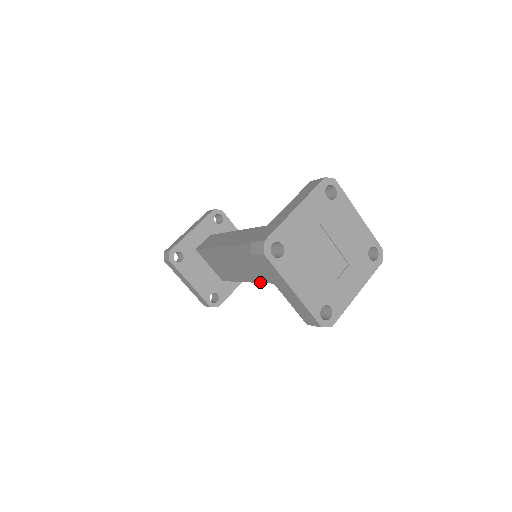
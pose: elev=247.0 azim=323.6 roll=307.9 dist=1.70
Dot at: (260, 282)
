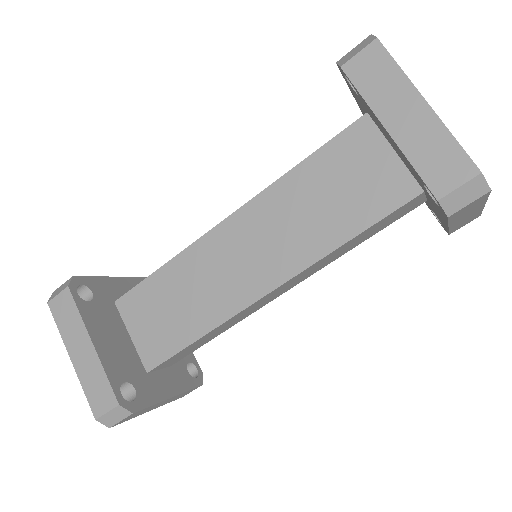
Dot at: (261, 295)
